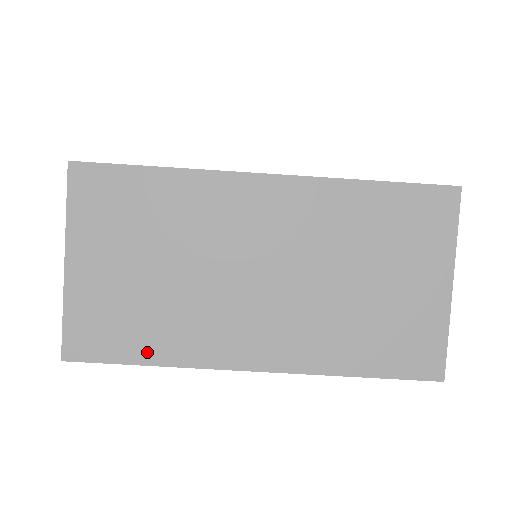
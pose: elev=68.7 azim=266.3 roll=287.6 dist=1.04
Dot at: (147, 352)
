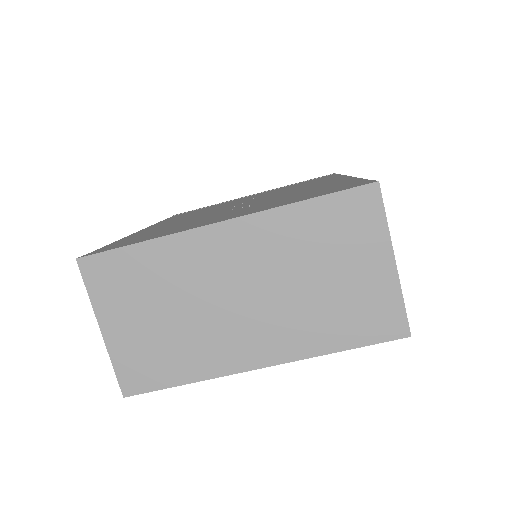
Dot at: (180, 376)
